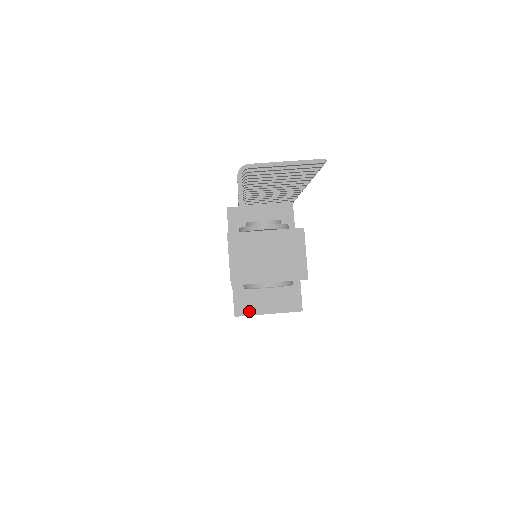
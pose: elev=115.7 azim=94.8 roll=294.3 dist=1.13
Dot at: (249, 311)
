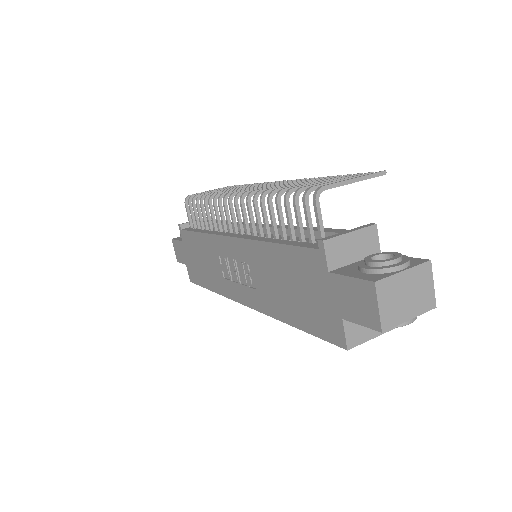
Dot at: (358, 341)
